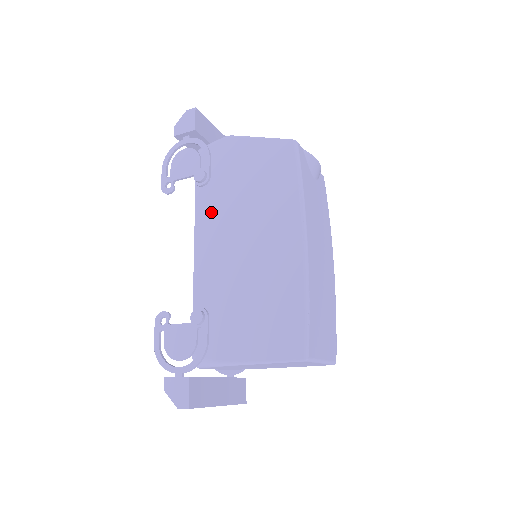
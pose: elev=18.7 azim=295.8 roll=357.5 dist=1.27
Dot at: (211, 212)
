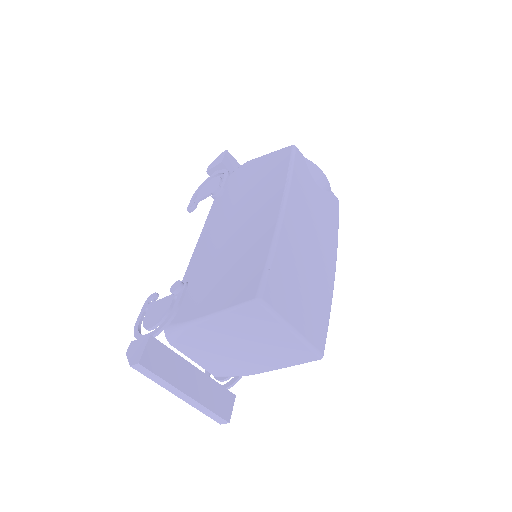
Dot at: (217, 213)
